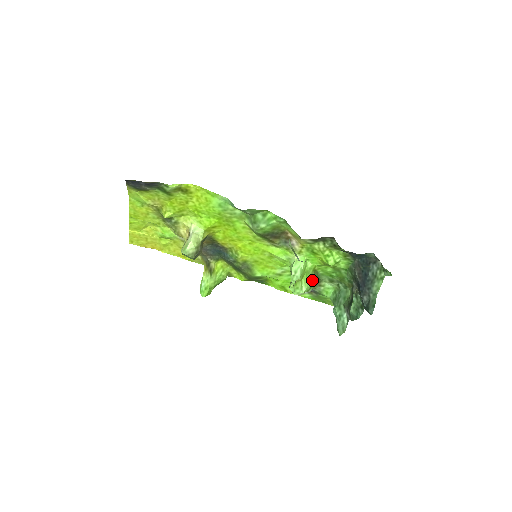
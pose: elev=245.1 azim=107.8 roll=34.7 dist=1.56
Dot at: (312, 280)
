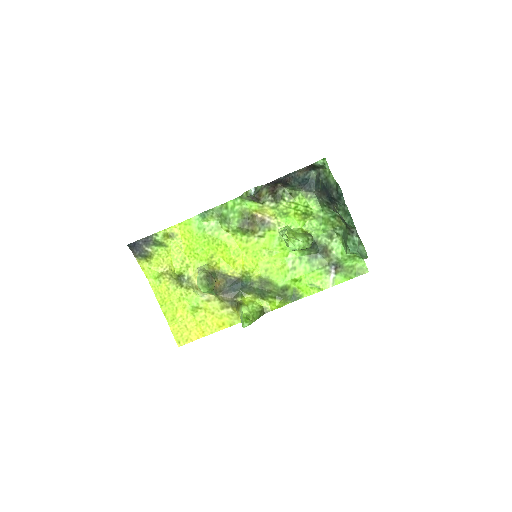
Dot at: (306, 236)
